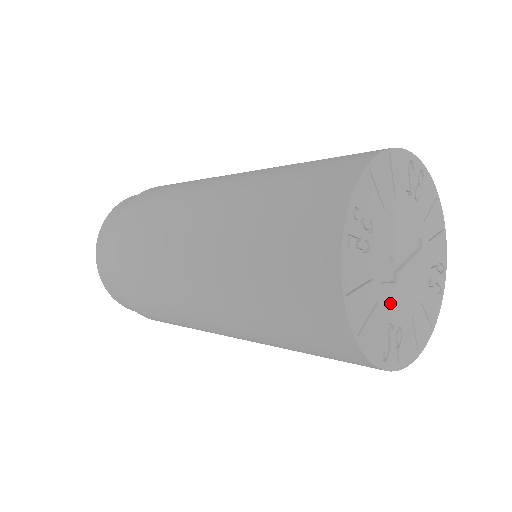
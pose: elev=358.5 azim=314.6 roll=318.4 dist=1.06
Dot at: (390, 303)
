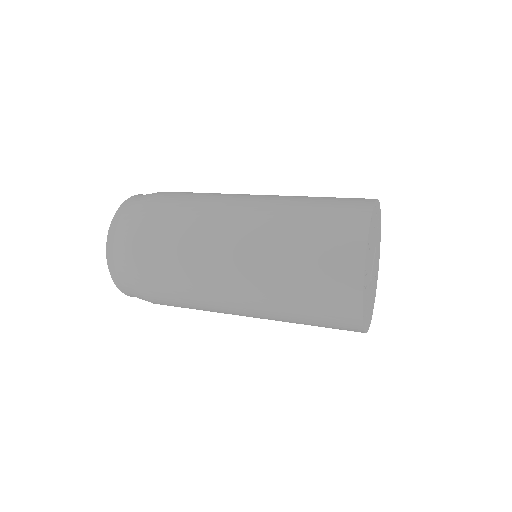
Dot at: (370, 295)
